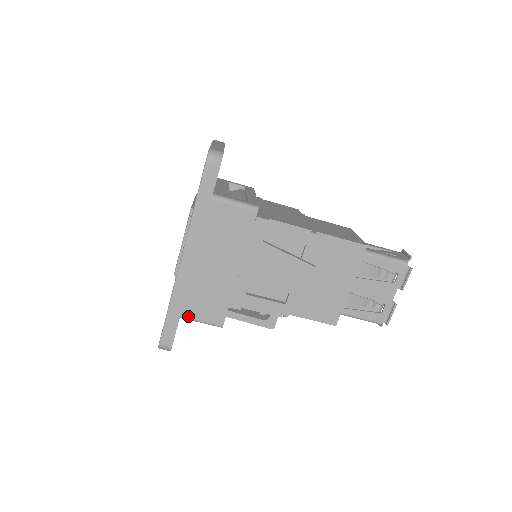
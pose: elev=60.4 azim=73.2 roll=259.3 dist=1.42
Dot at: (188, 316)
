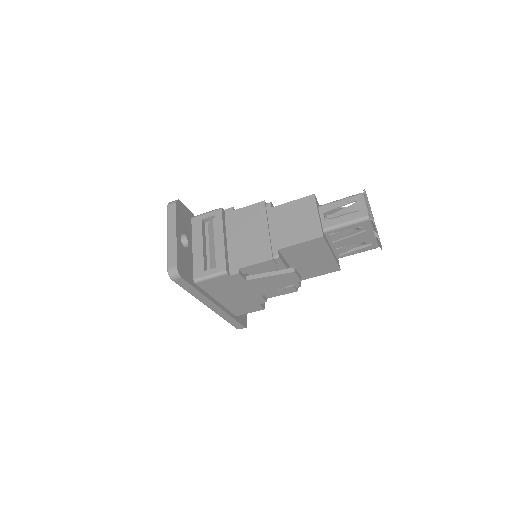
Dot at: (240, 315)
